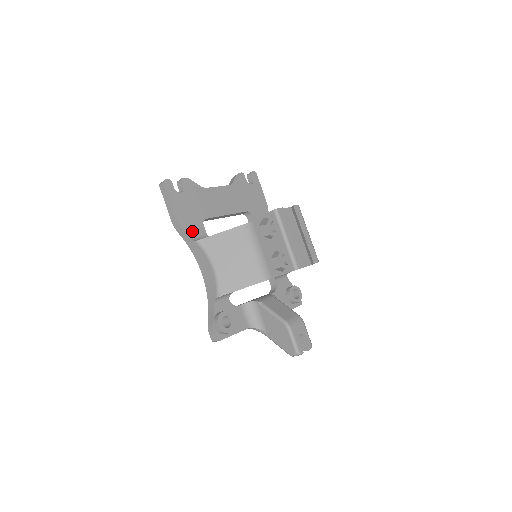
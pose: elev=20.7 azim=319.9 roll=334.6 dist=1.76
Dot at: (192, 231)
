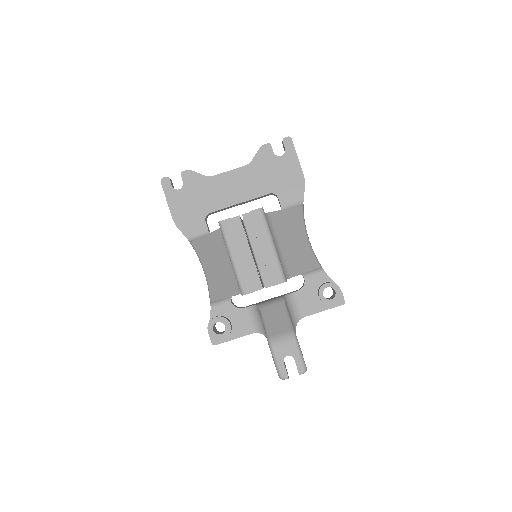
Dot at: (190, 230)
